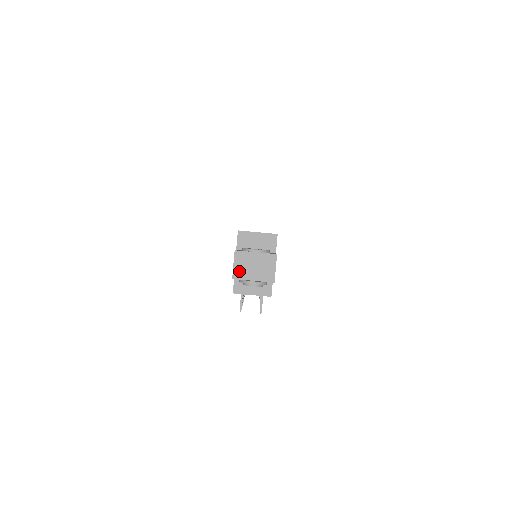
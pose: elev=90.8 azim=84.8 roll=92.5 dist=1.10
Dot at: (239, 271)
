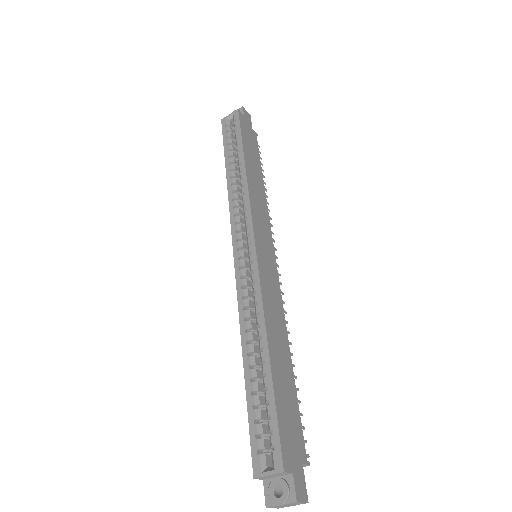
Dot at: occluded
